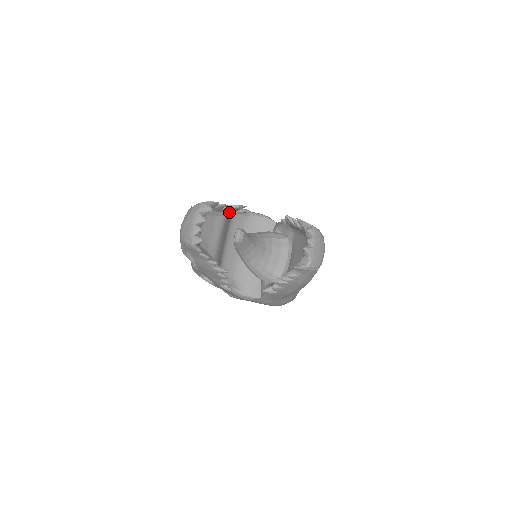
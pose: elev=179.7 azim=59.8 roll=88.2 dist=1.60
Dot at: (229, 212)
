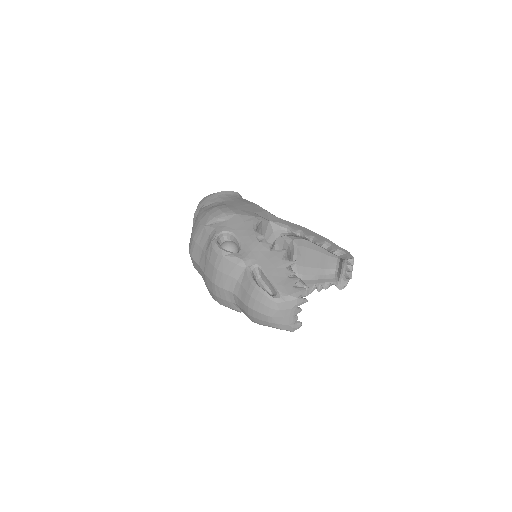
Dot at: occluded
